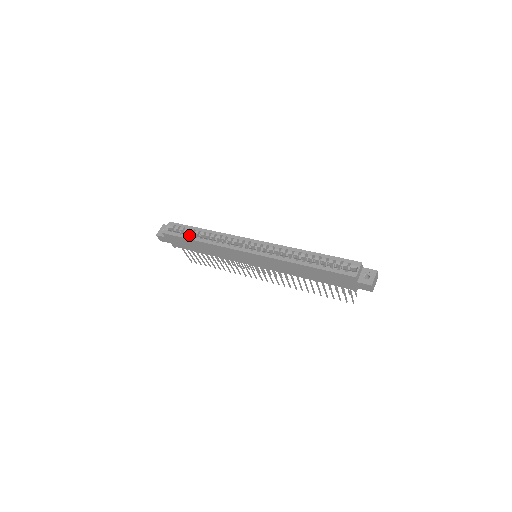
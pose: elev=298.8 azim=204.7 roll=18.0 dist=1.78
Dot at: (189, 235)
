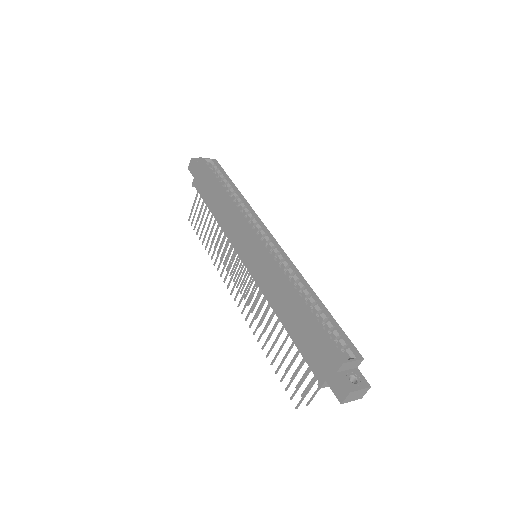
Dot at: occluded
